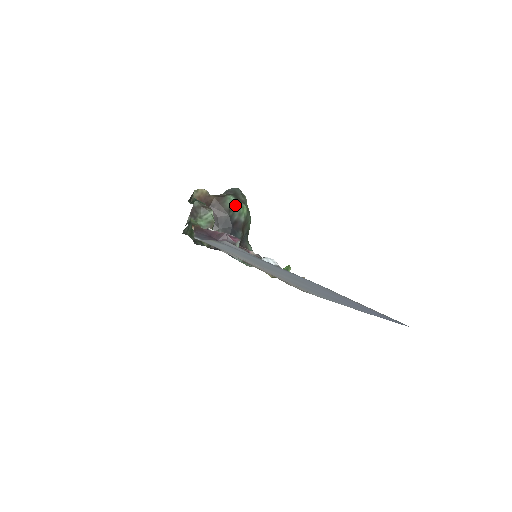
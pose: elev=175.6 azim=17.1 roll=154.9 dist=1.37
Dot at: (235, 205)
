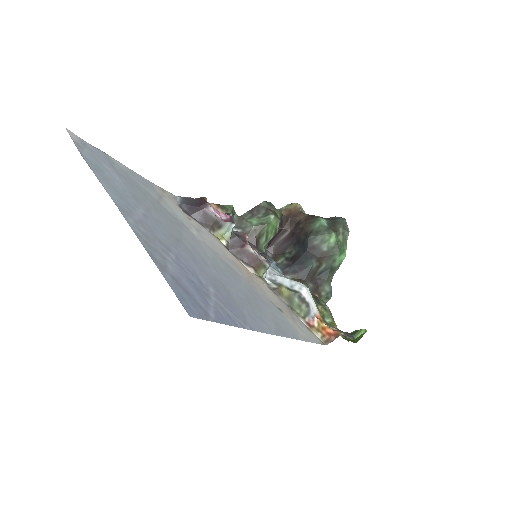
Dot at: (322, 230)
